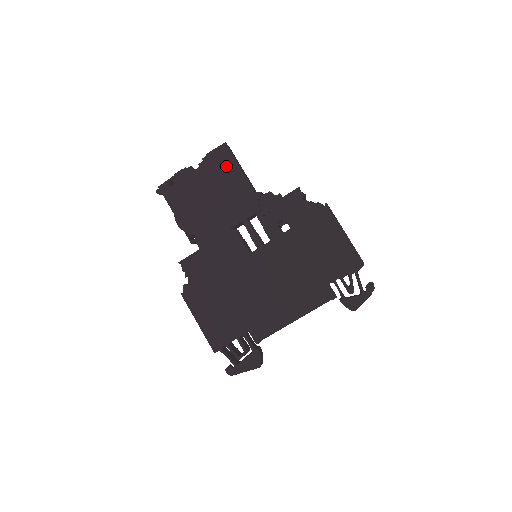
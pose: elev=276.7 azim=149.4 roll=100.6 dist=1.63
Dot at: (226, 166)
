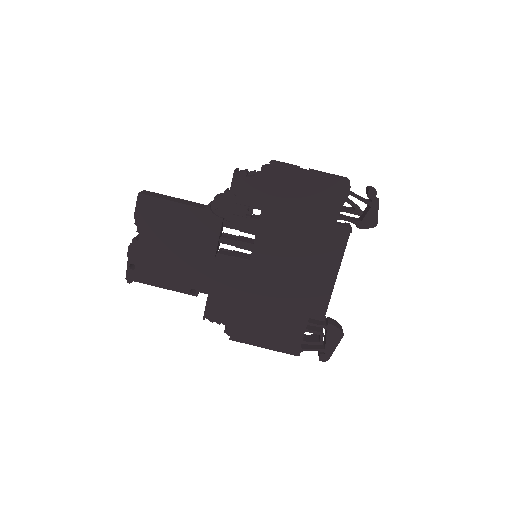
Dot at: (159, 212)
